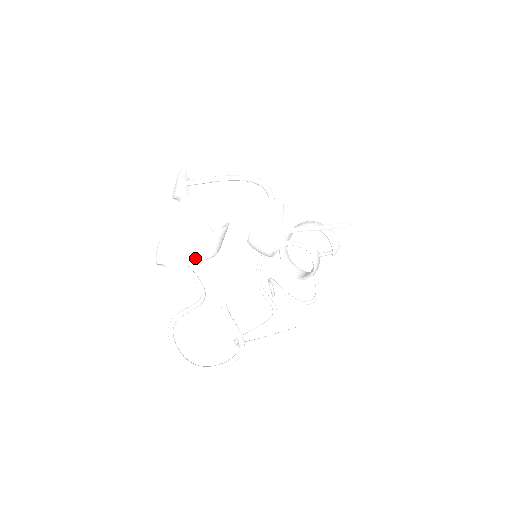
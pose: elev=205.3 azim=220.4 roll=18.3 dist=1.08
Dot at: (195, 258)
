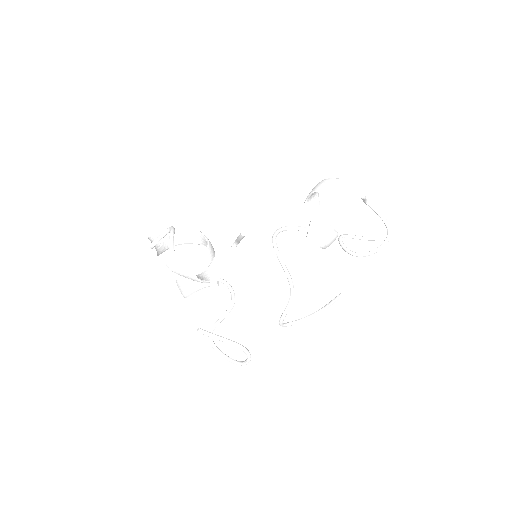
Dot at: (191, 291)
